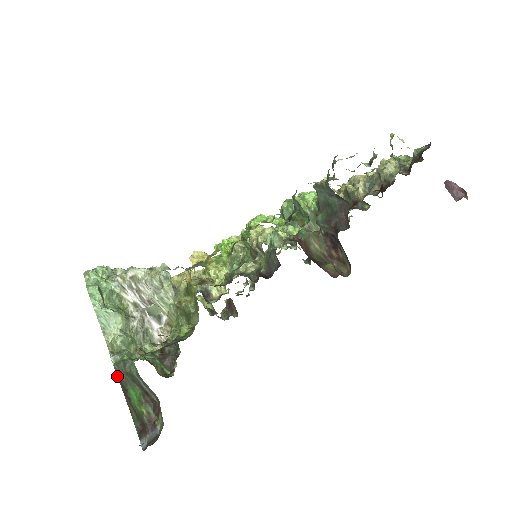
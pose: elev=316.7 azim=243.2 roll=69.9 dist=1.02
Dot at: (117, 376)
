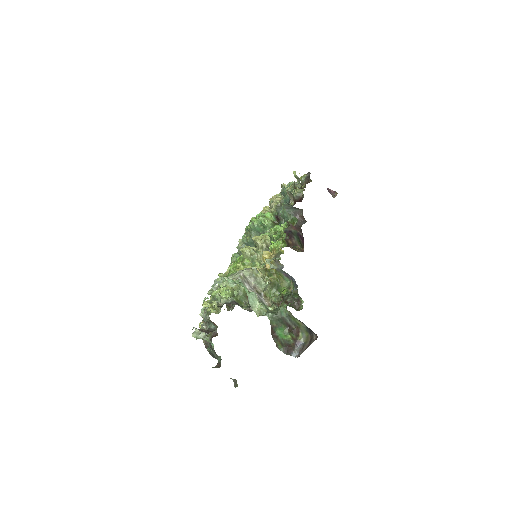
Dot at: (271, 326)
